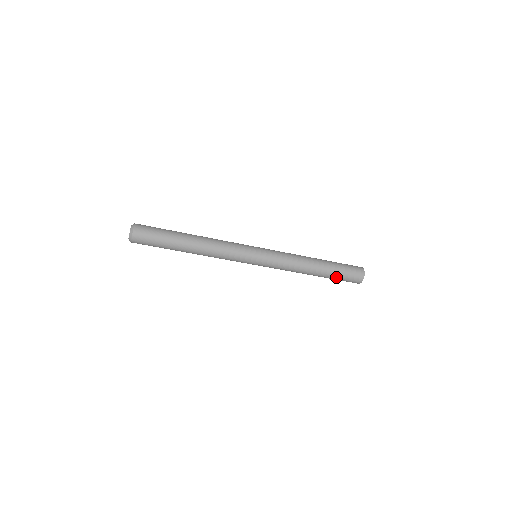
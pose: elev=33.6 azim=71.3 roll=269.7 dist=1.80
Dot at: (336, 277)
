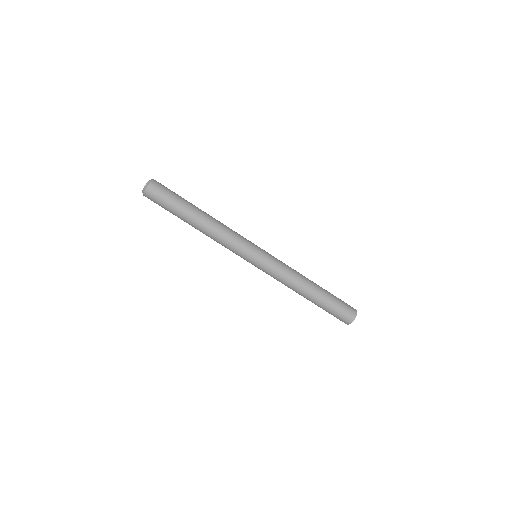
Dot at: (332, 301)
